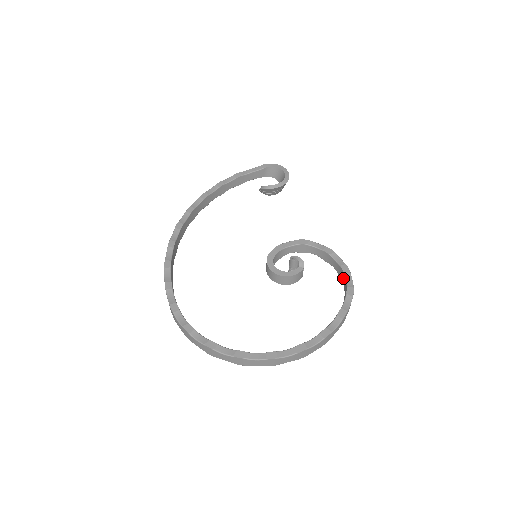
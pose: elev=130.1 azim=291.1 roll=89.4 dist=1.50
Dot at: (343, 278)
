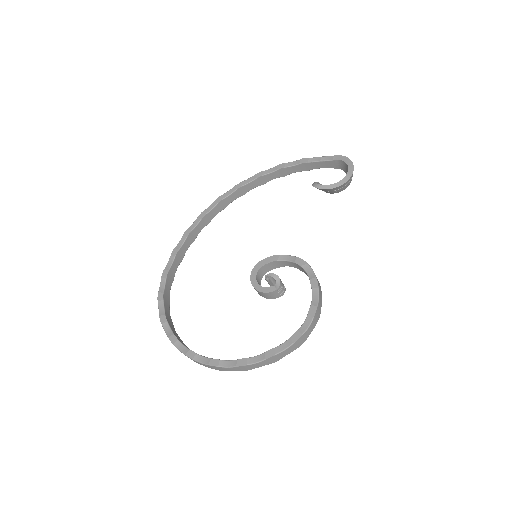
Dot at: occluded
